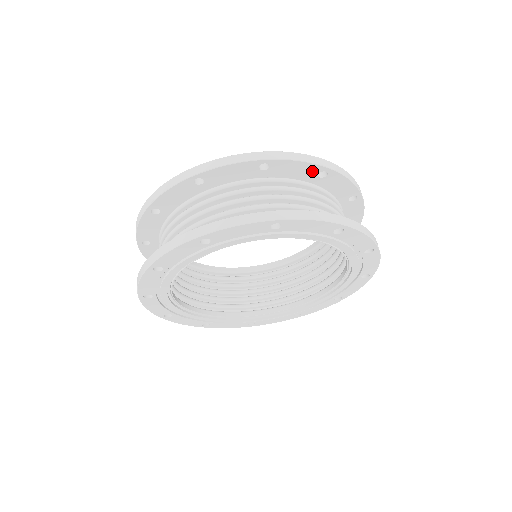
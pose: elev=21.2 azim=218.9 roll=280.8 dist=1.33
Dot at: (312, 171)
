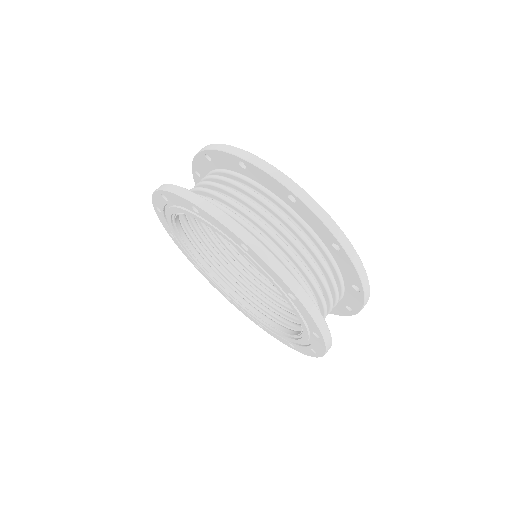
Dot at: (353, 306)
